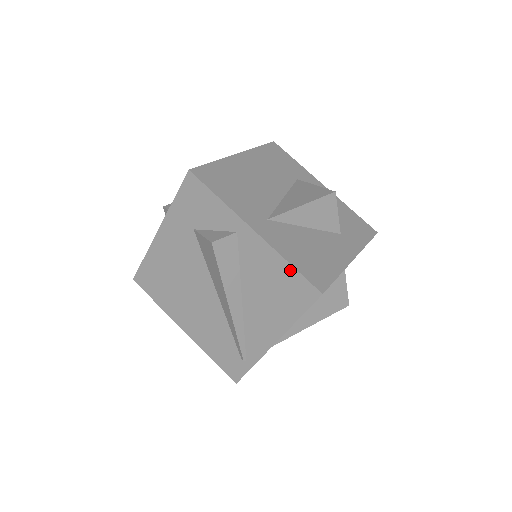
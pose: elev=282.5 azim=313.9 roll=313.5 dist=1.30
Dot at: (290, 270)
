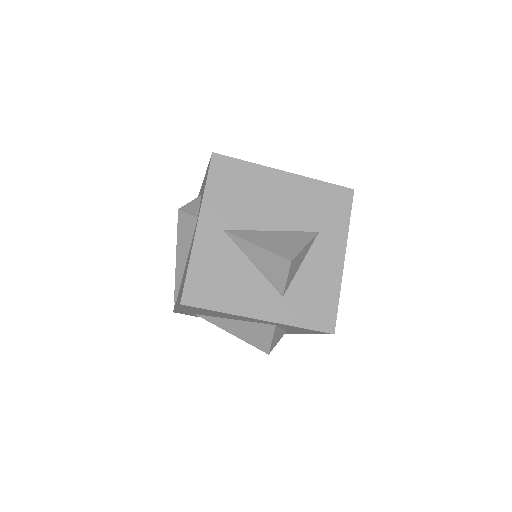
Dot at: (187, 271)
